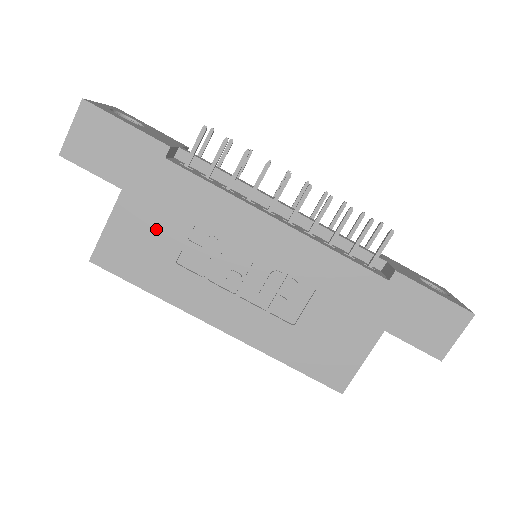
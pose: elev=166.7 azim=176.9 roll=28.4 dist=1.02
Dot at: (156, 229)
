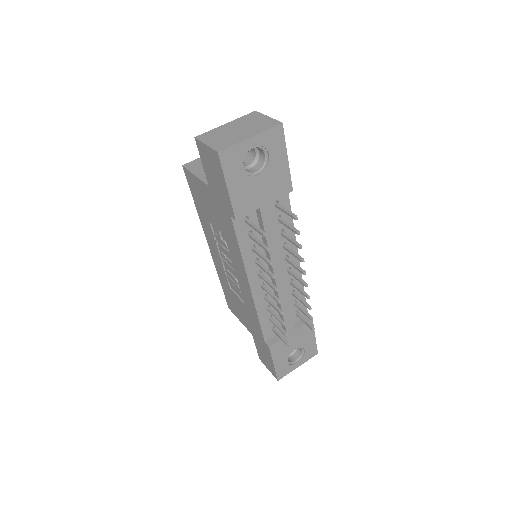
Dot at: (211, 210)
